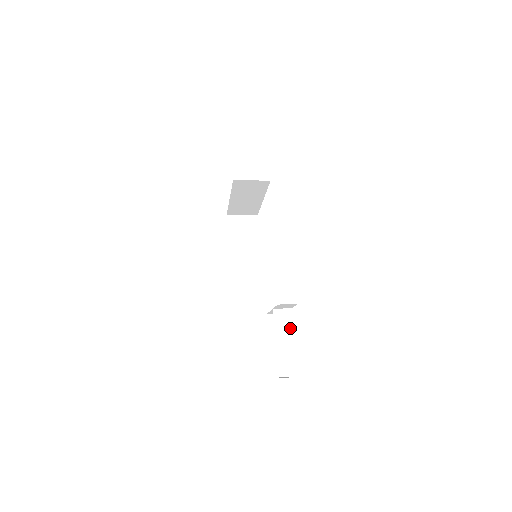
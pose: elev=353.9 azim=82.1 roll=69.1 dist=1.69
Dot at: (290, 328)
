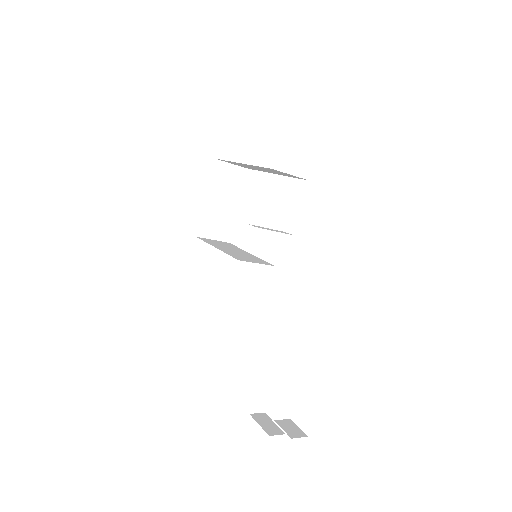
Dot at: (297, 389)
